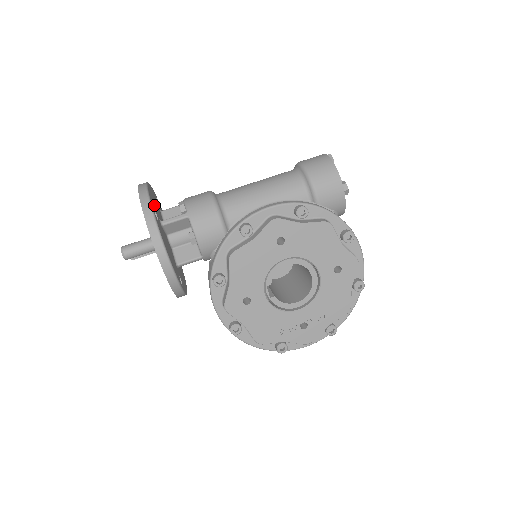
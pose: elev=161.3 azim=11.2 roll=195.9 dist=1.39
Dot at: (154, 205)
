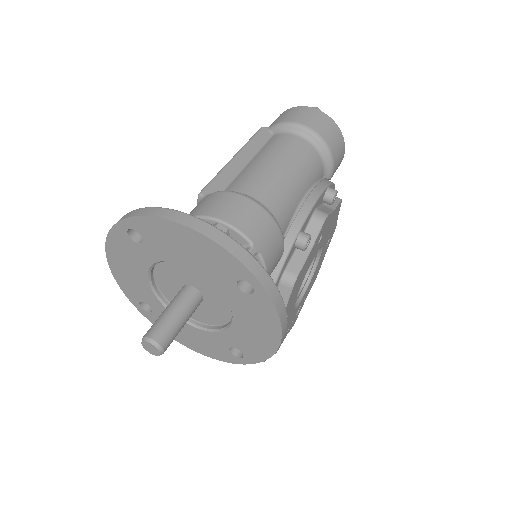
Dot at: occluded
